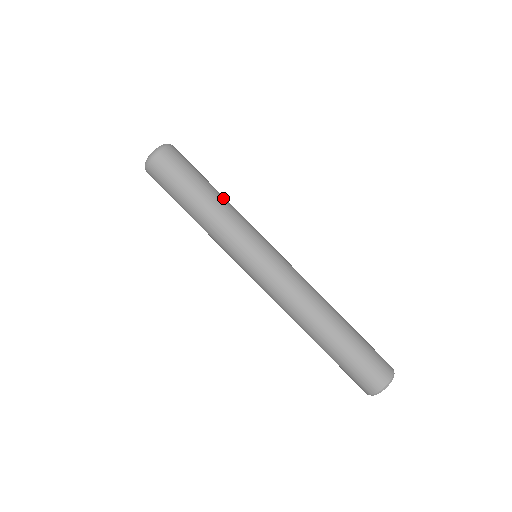
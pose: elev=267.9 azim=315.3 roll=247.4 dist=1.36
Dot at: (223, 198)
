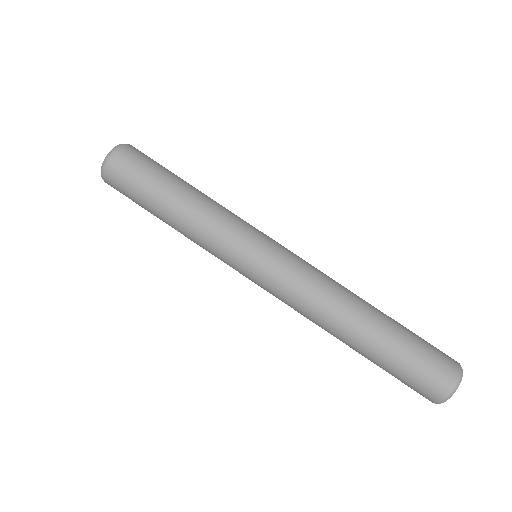
Dot at: (197, 197)
